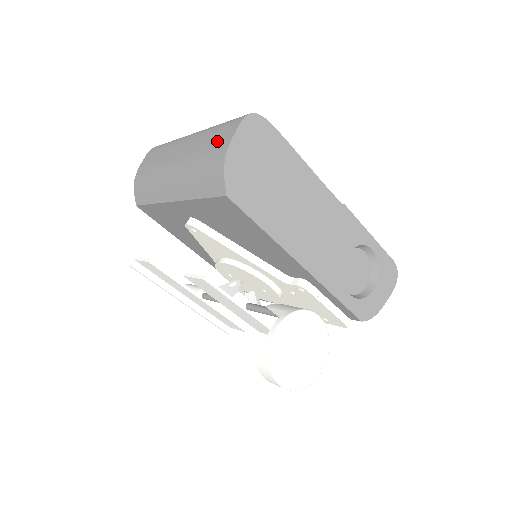
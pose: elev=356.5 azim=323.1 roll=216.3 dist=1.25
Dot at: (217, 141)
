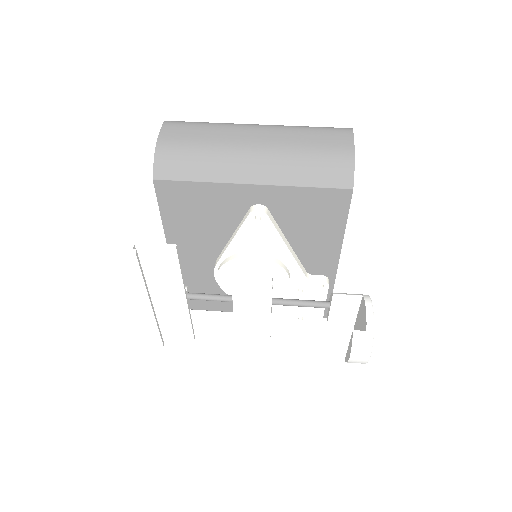
Dot at: (330, 141)
